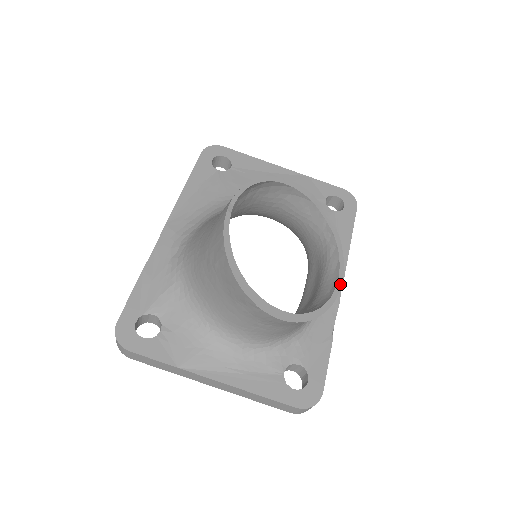
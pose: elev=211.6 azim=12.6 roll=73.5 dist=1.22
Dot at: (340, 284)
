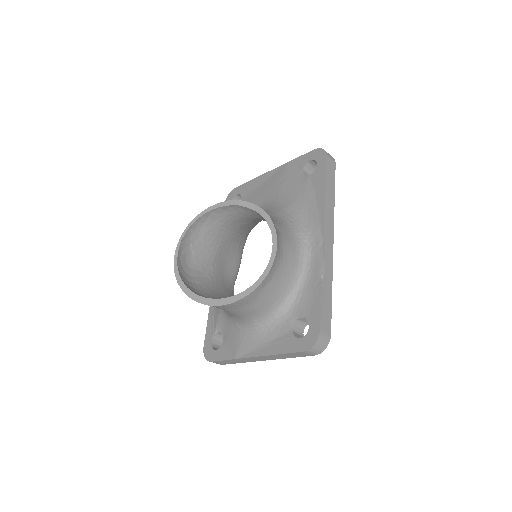
Dot at: (275, 249)
